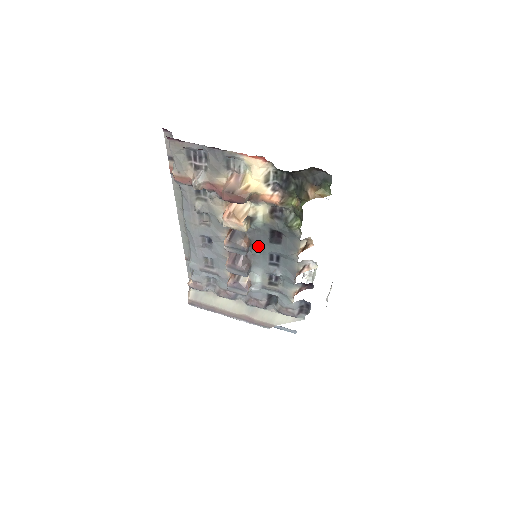
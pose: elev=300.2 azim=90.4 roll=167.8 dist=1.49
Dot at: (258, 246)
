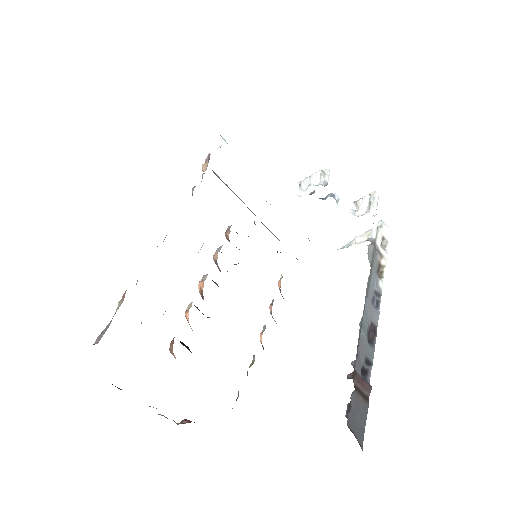
Dot at: occluded
